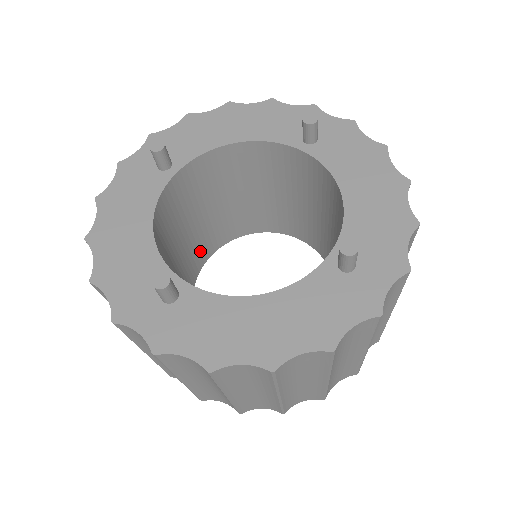
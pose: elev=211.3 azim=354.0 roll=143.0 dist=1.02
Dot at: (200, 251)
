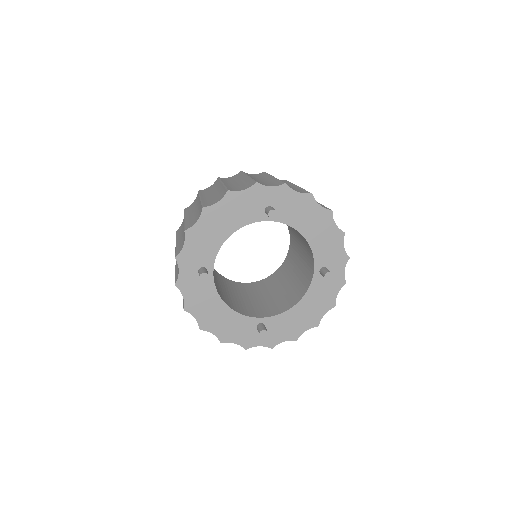
Dot at: occluded
